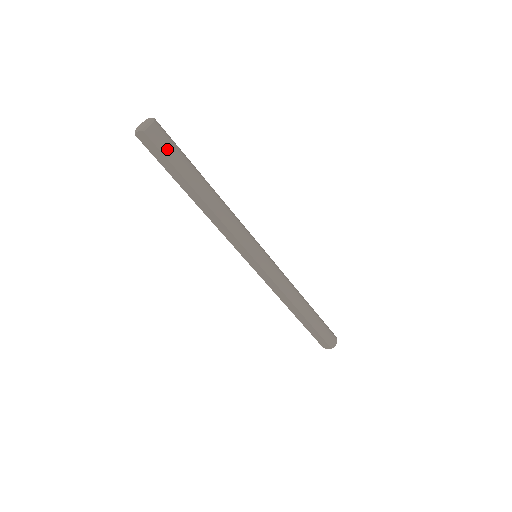
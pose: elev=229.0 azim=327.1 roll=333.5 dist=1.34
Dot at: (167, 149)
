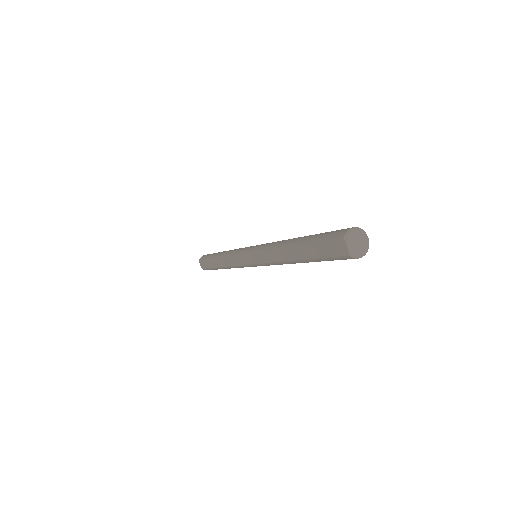
Dot at: occluded
